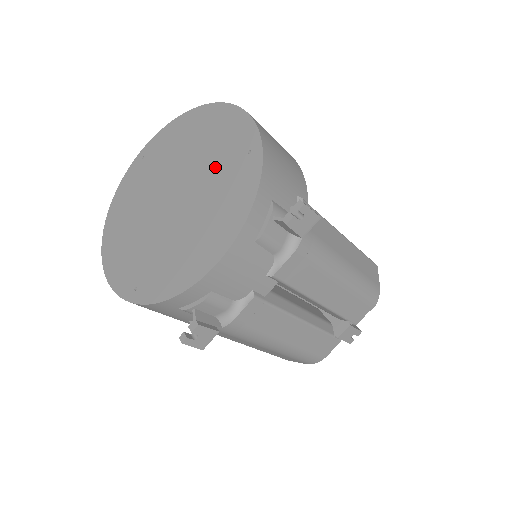
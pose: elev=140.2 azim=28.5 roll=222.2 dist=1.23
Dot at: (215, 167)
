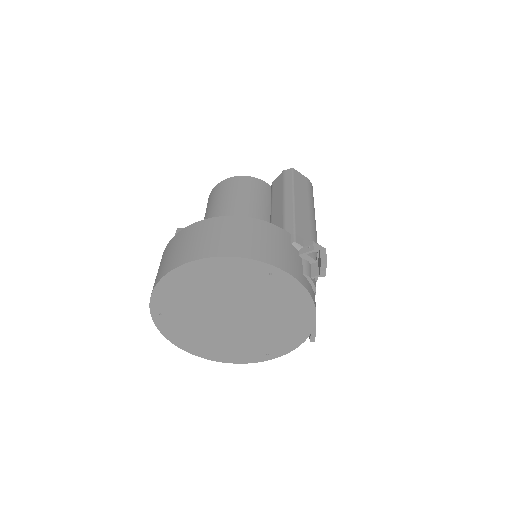
Dot at: (250, 292)
